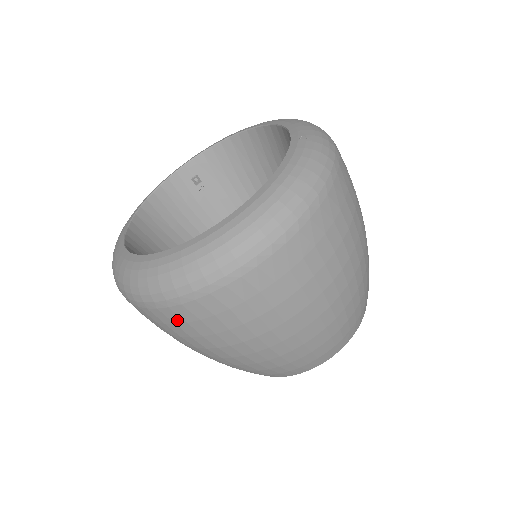
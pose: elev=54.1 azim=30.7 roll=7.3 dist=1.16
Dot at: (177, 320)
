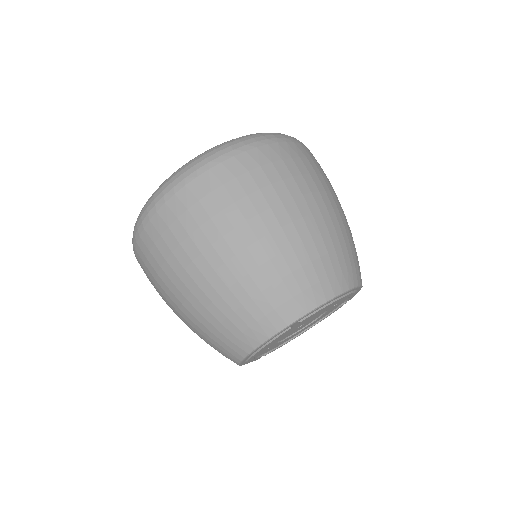
Dot at: (180, 210)
